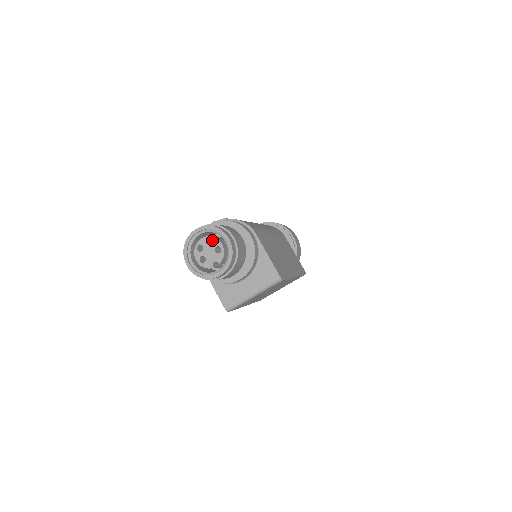
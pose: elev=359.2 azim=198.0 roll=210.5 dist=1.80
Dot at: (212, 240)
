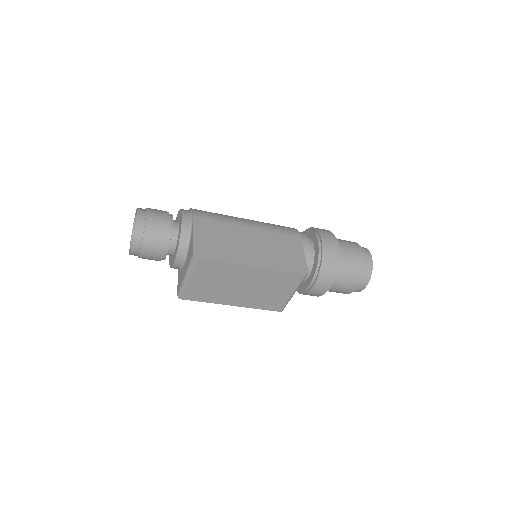
Dot at: occluded
